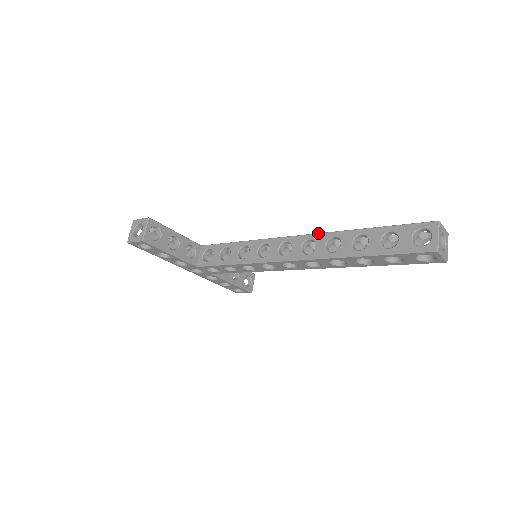
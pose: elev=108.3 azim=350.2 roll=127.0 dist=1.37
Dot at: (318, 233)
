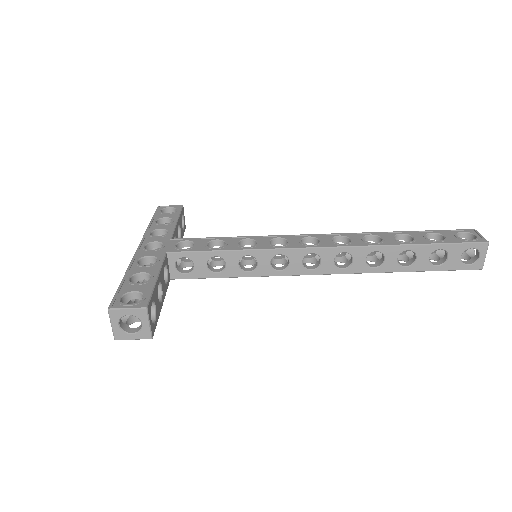
Dot at: (356, 247)
